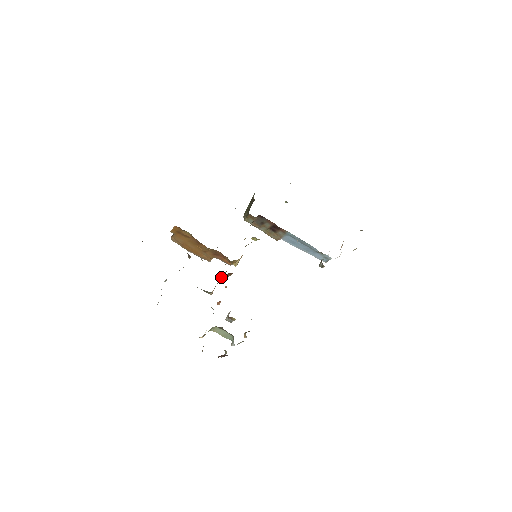
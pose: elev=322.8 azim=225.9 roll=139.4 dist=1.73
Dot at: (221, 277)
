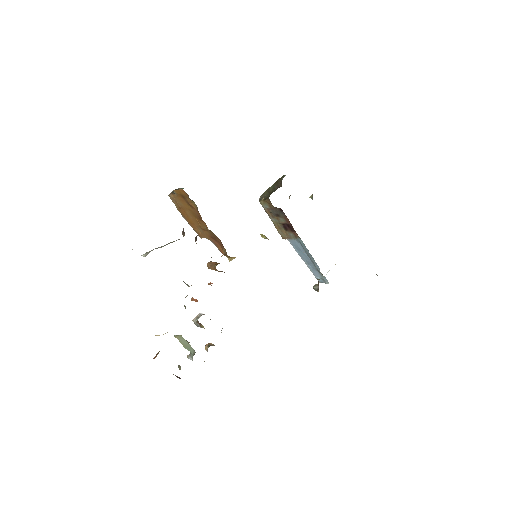
Dot at: (207, 265)
